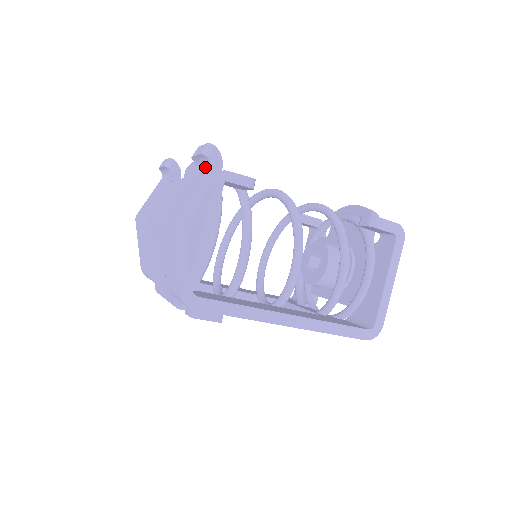
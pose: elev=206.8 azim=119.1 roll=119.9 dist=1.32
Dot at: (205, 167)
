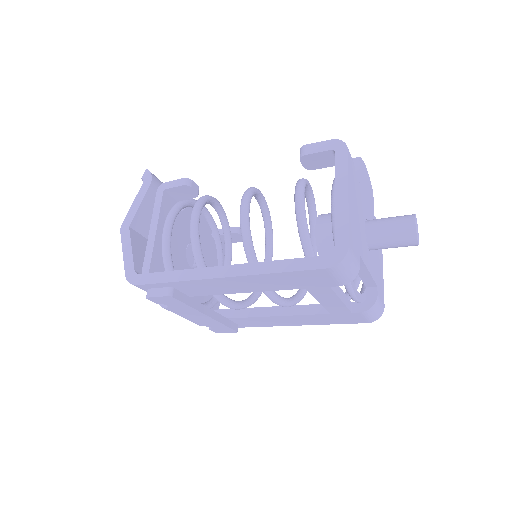
Dot at: occluded
